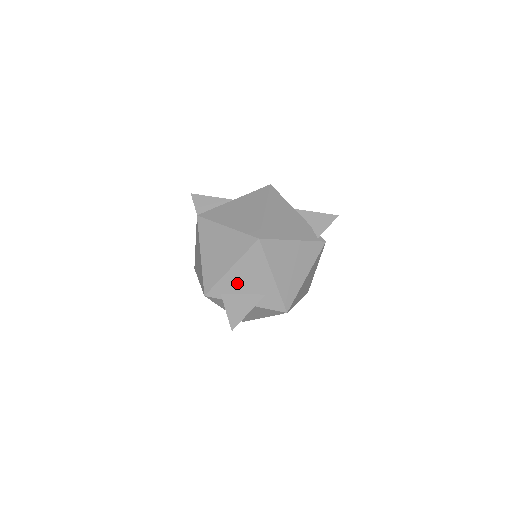
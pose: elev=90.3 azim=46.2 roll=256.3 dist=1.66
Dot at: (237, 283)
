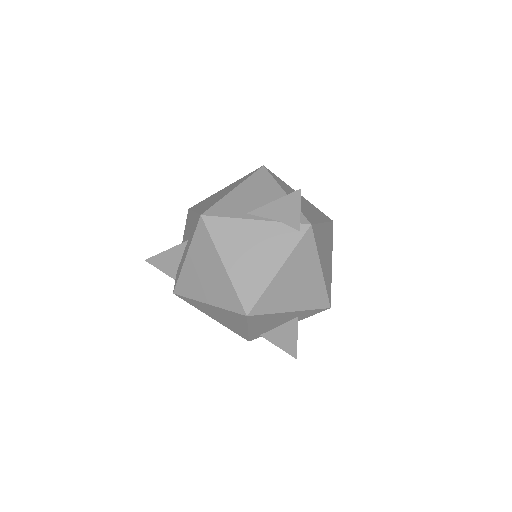
Dot at: (265, 328)
